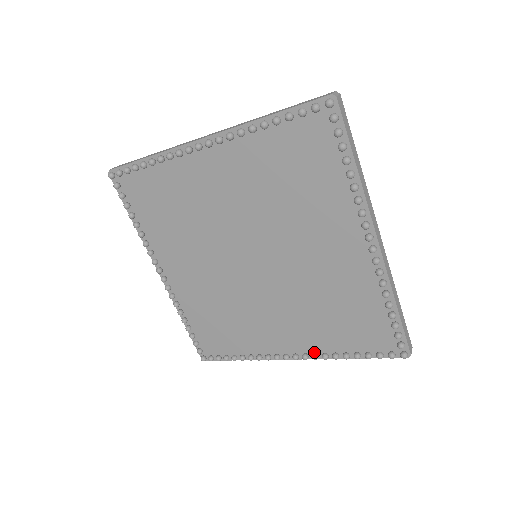
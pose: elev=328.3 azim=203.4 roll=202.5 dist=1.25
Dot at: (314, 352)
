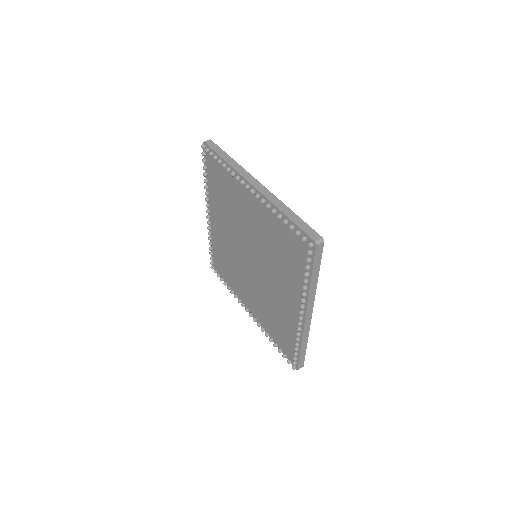
Dot at: (260, 322)
